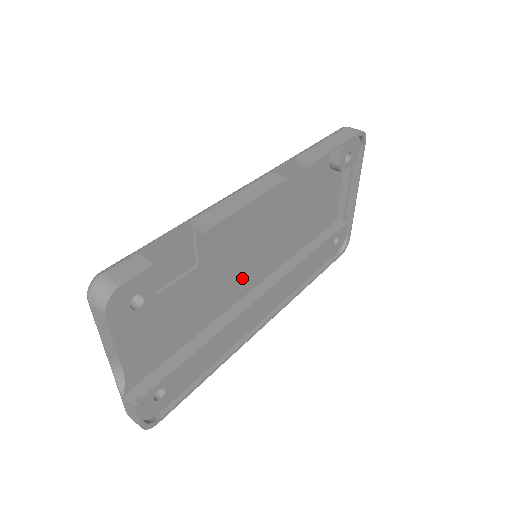
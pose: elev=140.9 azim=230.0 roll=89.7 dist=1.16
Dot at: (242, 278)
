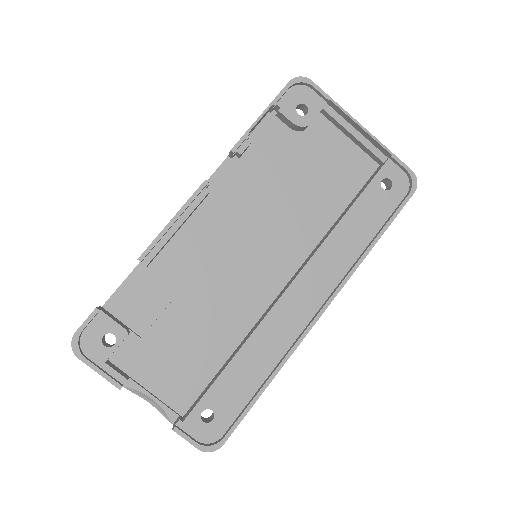
Dot at: (255, 282)
